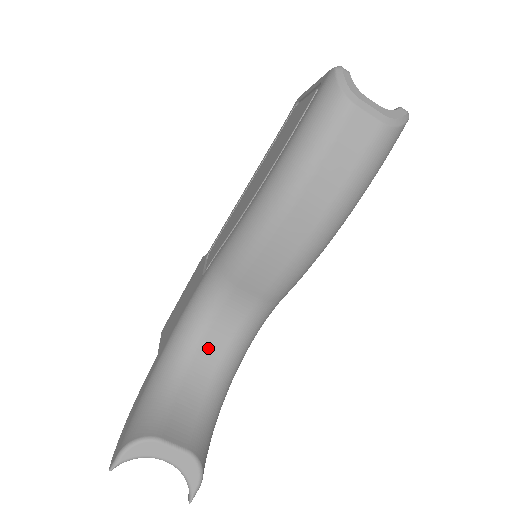
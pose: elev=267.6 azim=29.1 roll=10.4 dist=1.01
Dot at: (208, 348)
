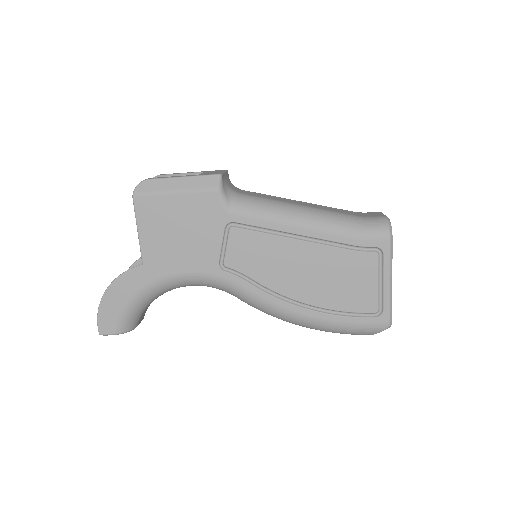
Dot at: occluded
